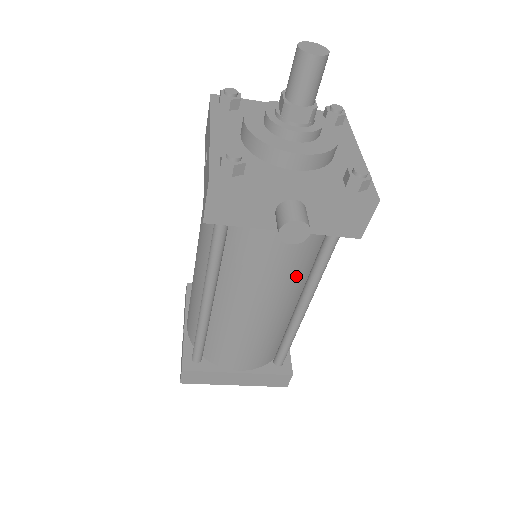
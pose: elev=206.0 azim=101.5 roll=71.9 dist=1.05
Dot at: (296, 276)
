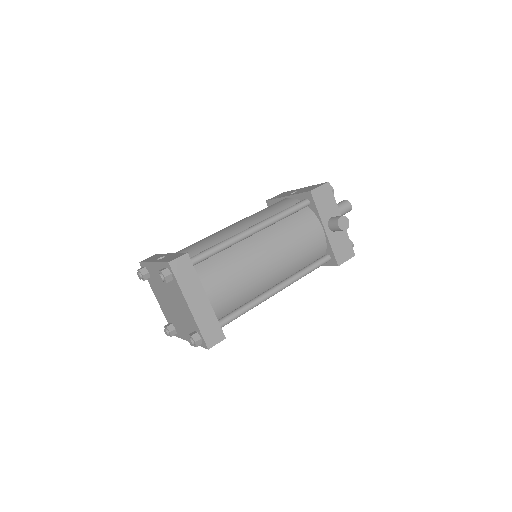
Dot at: (298, 262)
